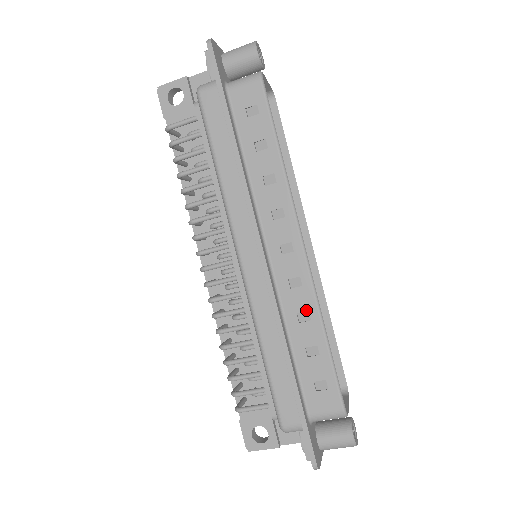
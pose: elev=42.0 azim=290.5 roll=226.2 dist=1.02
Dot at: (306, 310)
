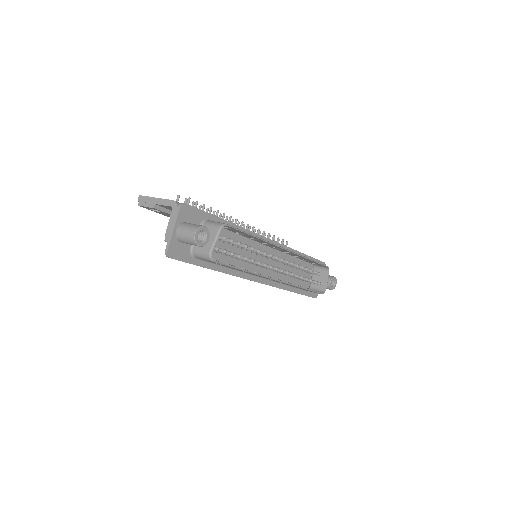
Dot at: occluded
